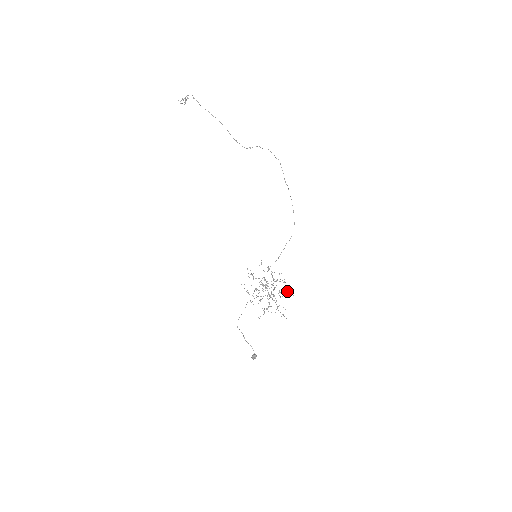
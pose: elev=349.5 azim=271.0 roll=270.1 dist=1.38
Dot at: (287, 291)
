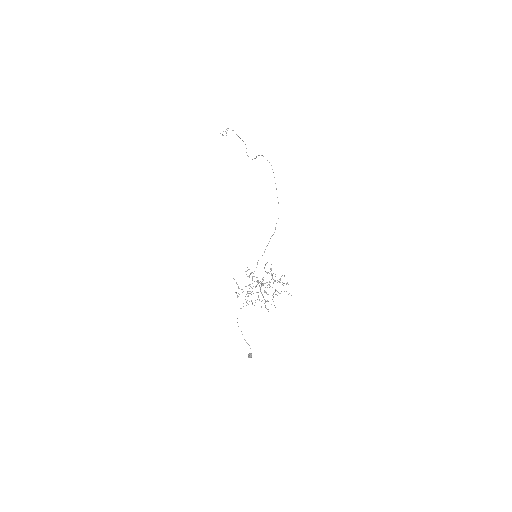
Dot at: (284, 291)
